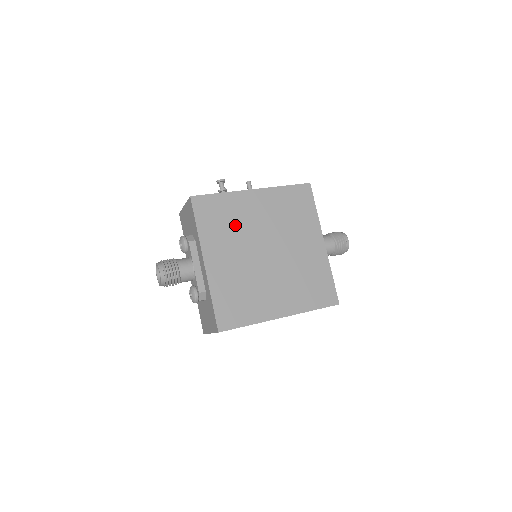
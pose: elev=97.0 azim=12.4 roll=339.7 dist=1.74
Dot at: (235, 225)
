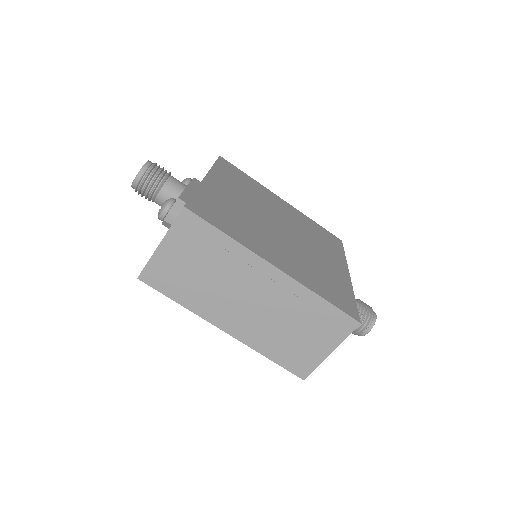
Dot at: (253, 193)
